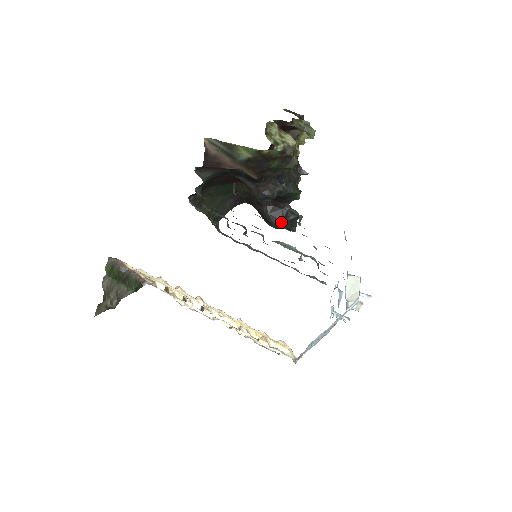
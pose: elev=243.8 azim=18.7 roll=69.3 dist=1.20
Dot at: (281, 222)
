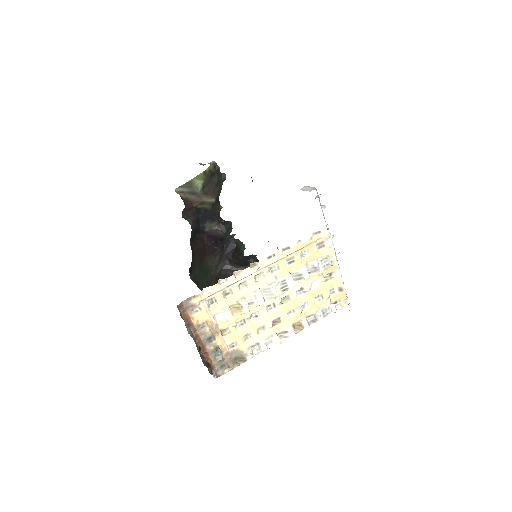
Dot at: occluded
